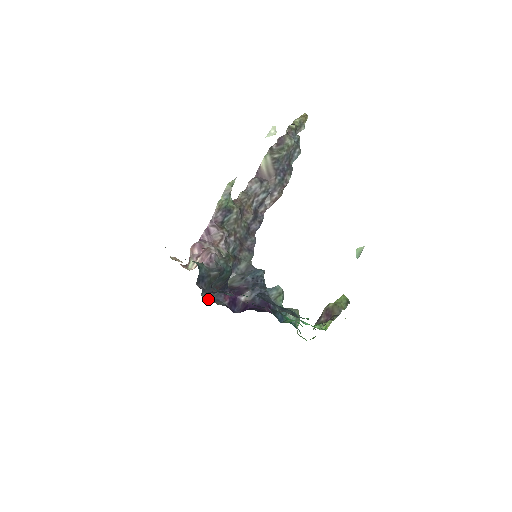
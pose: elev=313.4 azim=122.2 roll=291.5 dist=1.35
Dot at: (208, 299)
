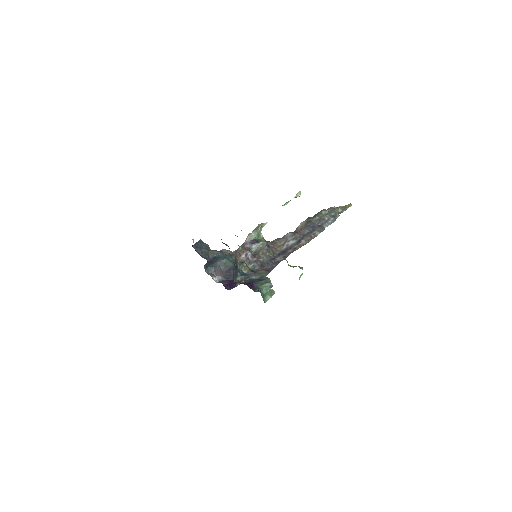
Dot at: (210, 275)
